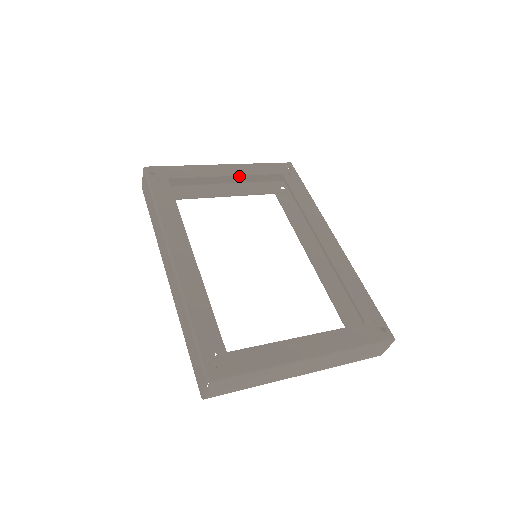
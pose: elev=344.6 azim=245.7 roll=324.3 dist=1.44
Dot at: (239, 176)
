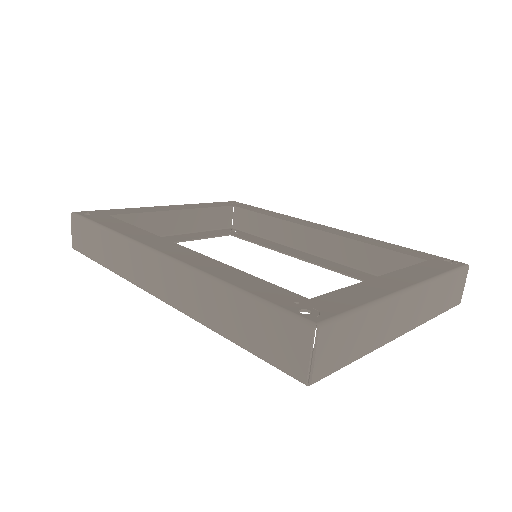
Dot at: occluded
